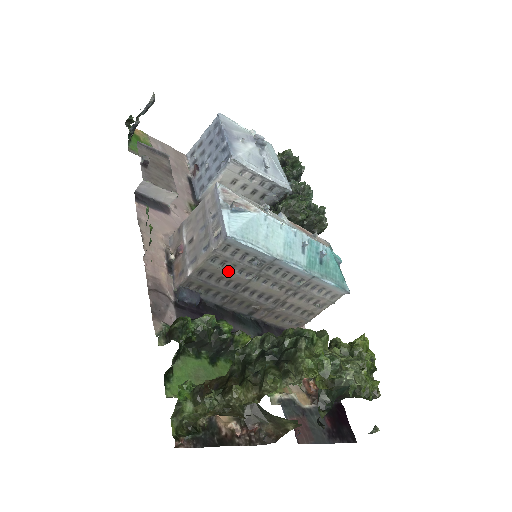
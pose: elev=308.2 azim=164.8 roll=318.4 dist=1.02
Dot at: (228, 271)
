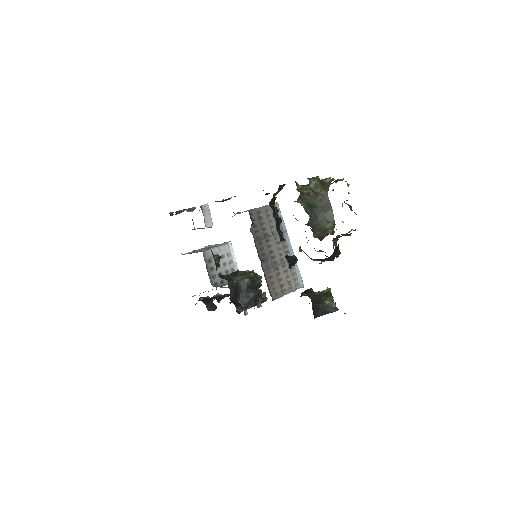
Dot at: (268, 222)
